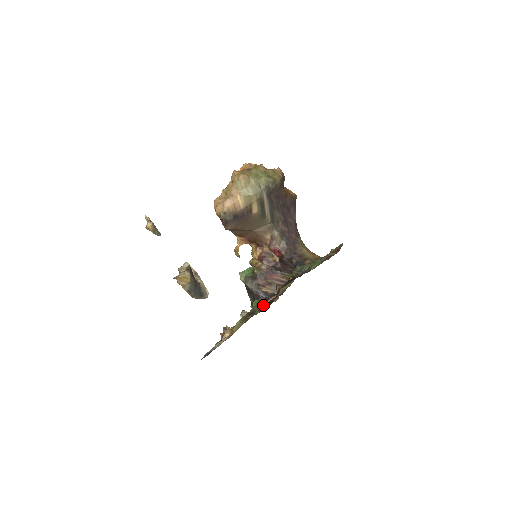
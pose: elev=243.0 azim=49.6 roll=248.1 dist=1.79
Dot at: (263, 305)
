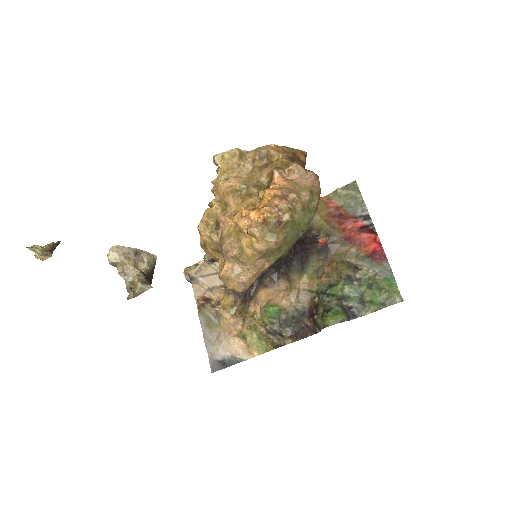
Dot at: (283, 315)
